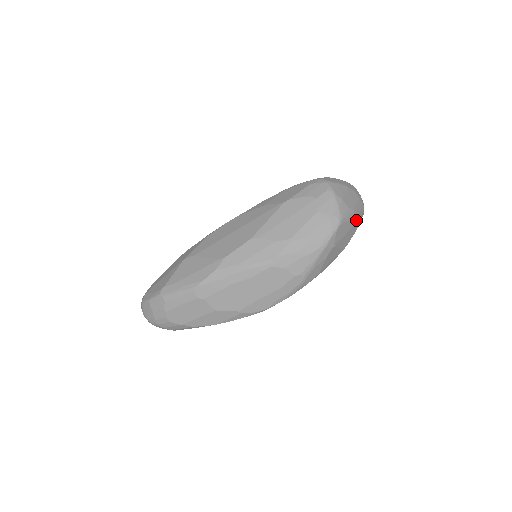
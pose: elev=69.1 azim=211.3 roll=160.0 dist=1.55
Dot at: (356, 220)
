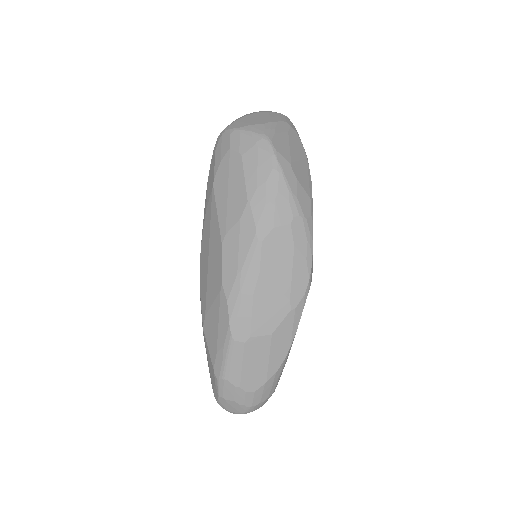
Dot at: (285, 127)
